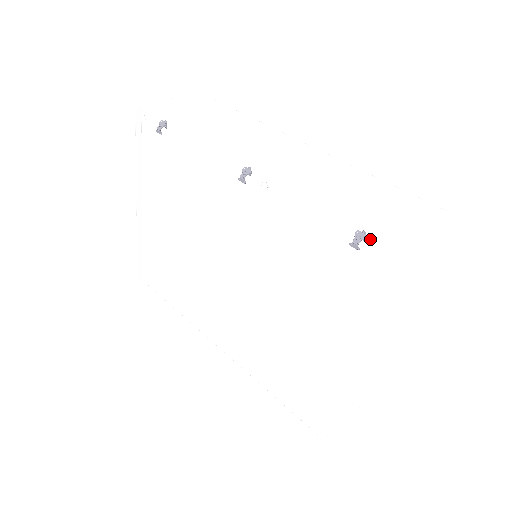
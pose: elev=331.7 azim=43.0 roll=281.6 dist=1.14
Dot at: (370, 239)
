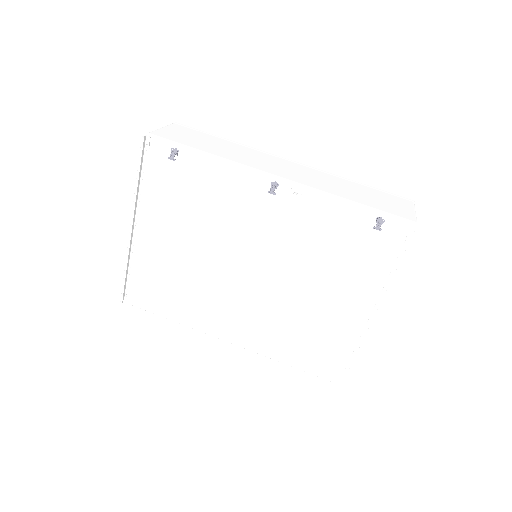
Dot at: (386, 222)
